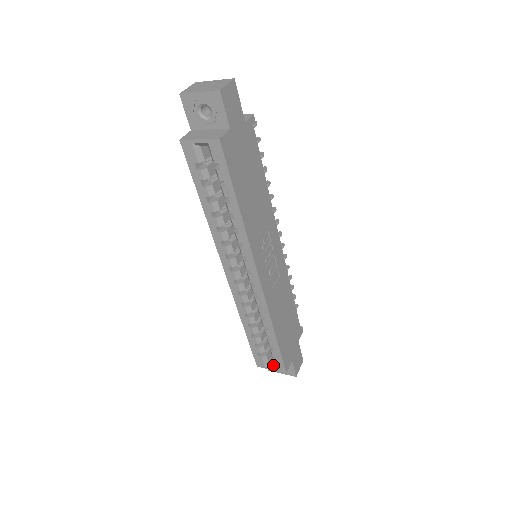
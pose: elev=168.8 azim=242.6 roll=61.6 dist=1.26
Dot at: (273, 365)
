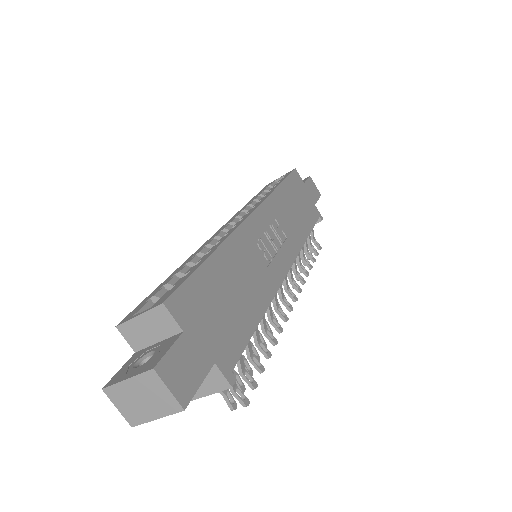
Dot at: occluded
